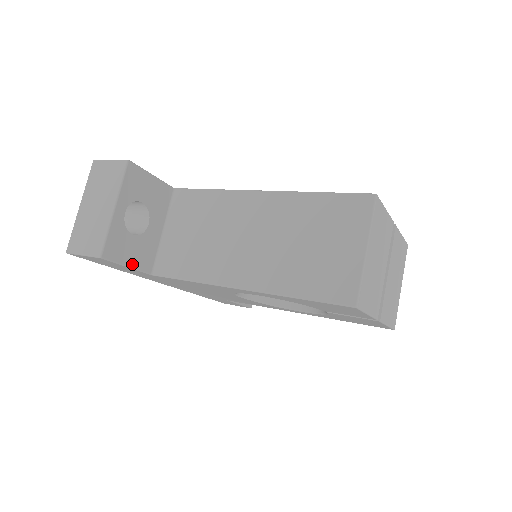
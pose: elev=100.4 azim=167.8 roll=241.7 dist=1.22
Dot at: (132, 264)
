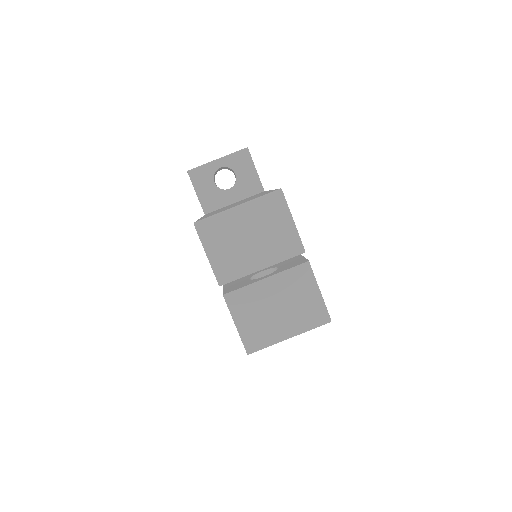
Dot at: (200, 195)
